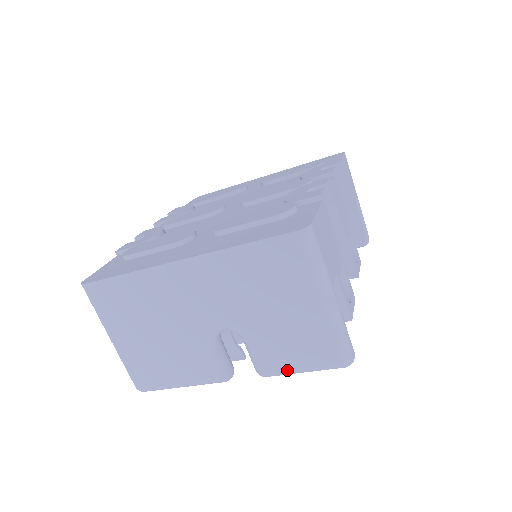
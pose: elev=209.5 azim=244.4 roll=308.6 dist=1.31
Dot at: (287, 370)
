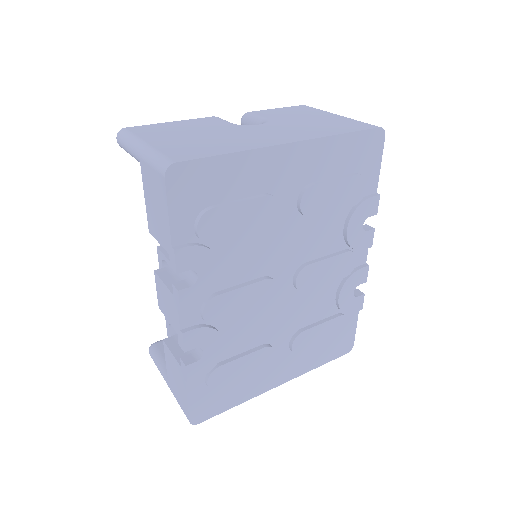
Dot at: occluded
